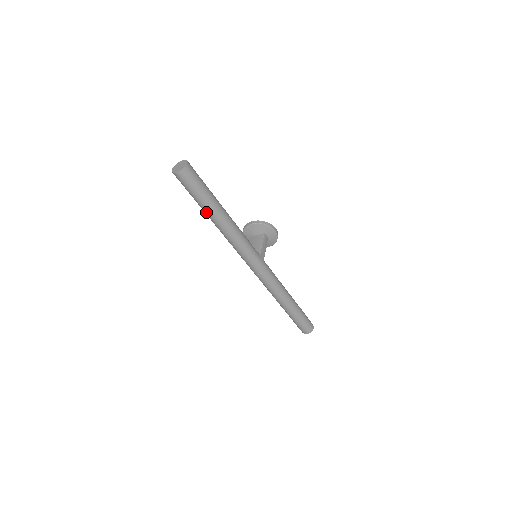
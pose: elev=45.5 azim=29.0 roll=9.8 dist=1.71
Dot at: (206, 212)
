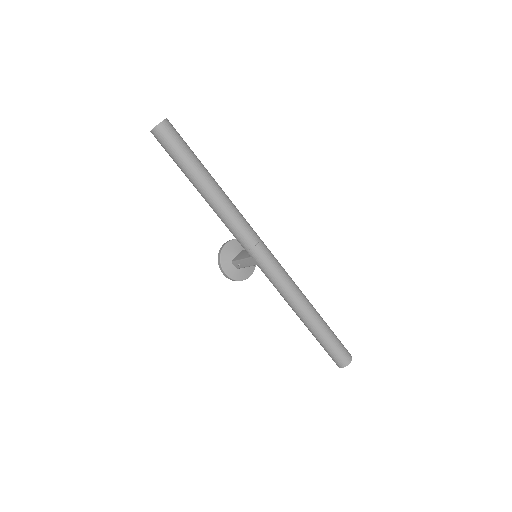
Dot at: (200, 176)
